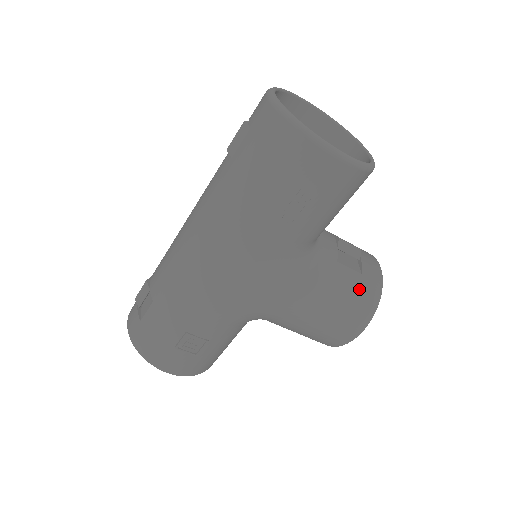
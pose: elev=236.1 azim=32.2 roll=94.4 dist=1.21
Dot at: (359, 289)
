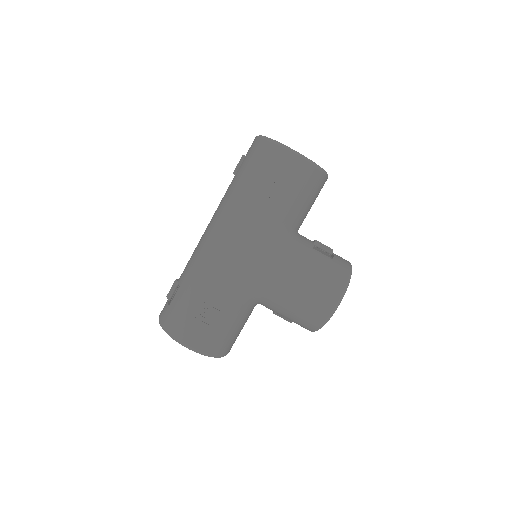
Dot at: (332, 268)
